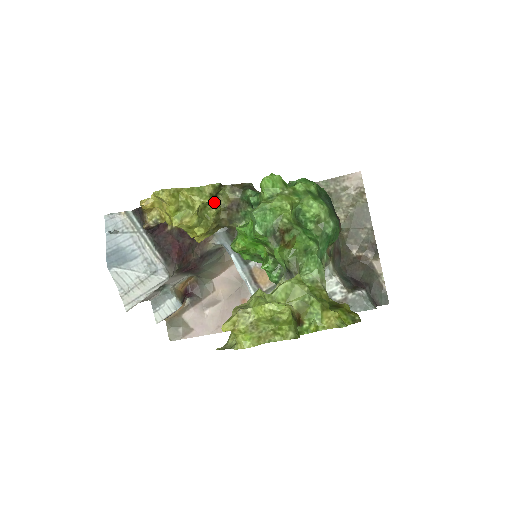
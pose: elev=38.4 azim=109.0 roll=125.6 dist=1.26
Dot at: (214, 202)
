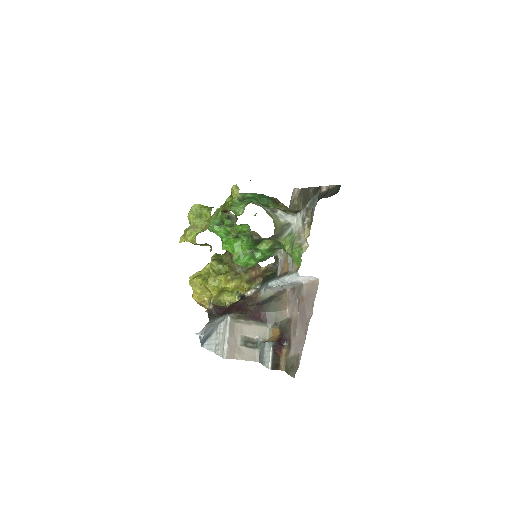
Dot at: (223, 264)
